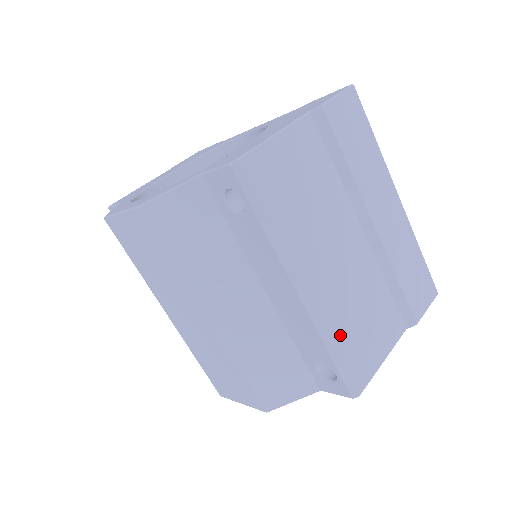
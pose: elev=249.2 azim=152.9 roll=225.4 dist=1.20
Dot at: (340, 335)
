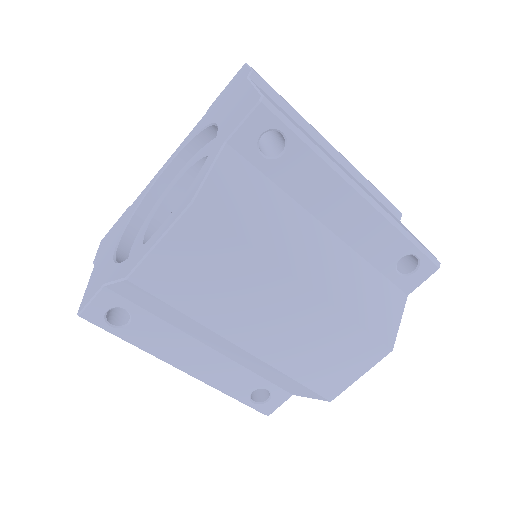
Dot at: (398, 222)
